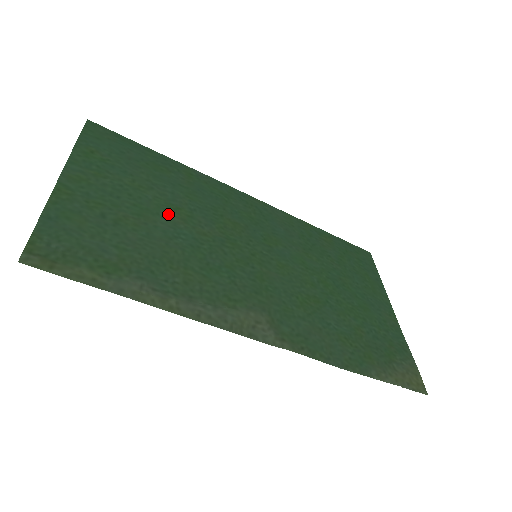
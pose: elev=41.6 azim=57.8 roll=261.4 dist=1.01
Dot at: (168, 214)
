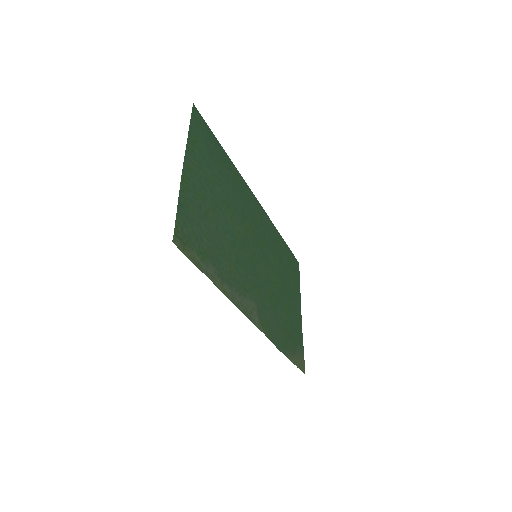
Dot at: (225, 211)
